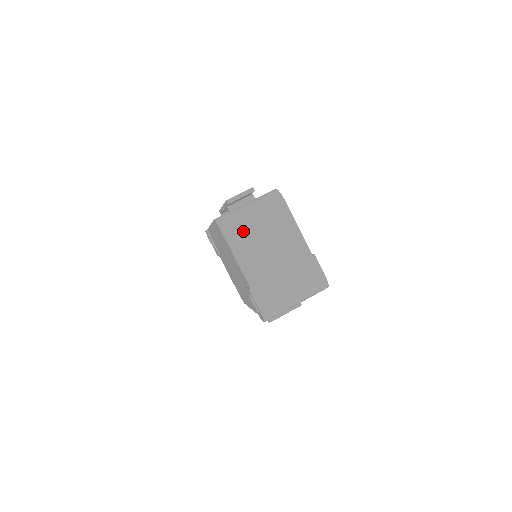
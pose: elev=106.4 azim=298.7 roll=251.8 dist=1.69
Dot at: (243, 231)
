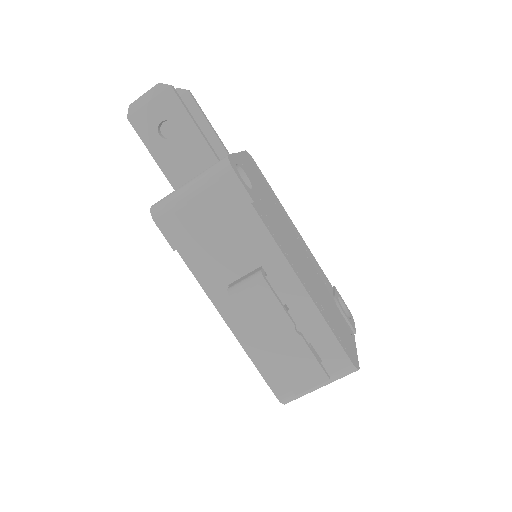
Dot at: occluded
